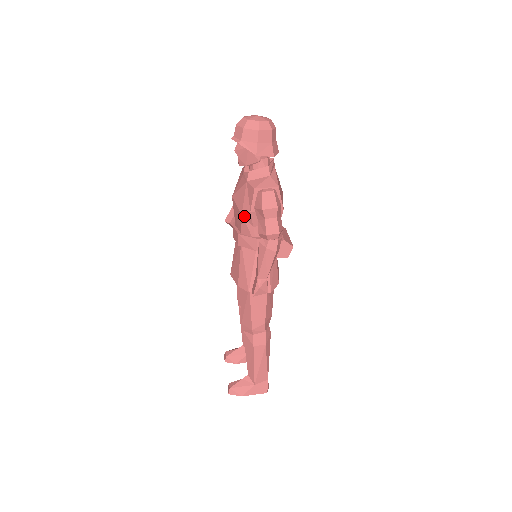
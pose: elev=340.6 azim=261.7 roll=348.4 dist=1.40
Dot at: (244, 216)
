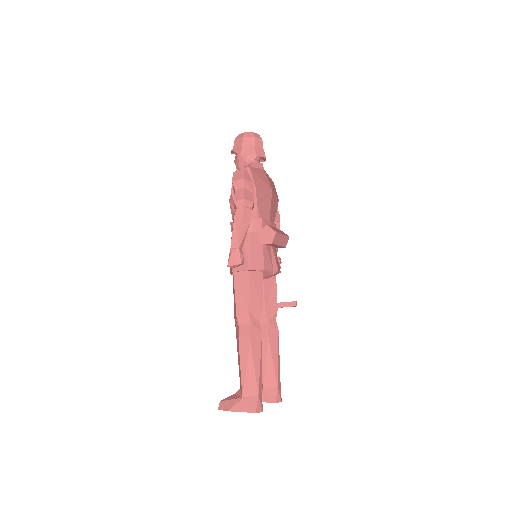
Dot at: (230, 201)
